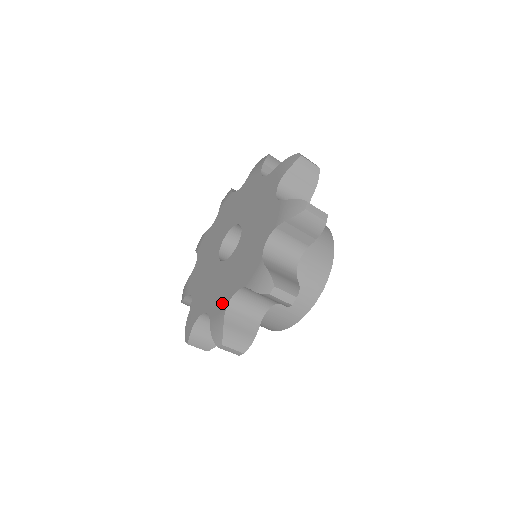
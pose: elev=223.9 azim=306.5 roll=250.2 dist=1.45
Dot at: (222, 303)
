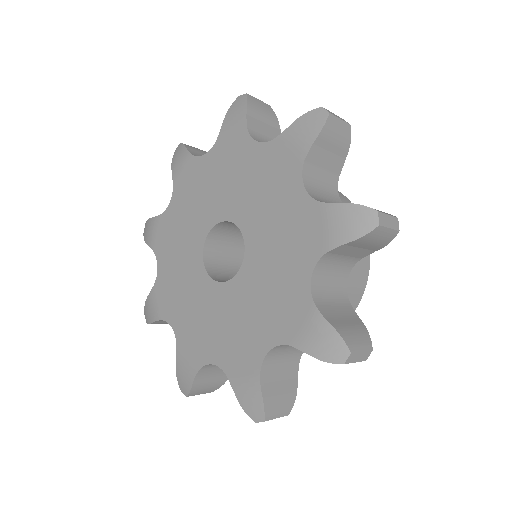
Dot at: (164, 305)
